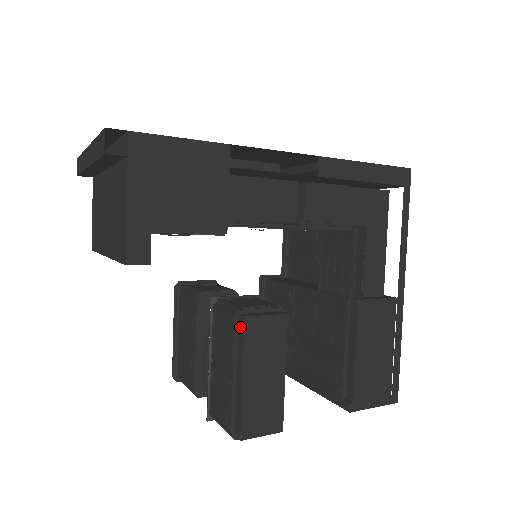
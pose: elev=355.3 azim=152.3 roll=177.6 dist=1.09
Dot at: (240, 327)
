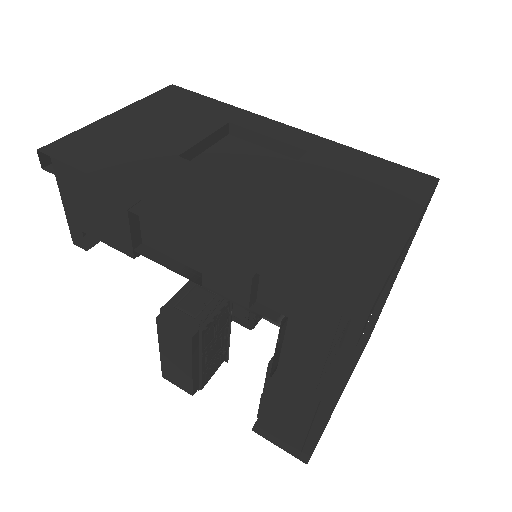
Dot at: occluded
